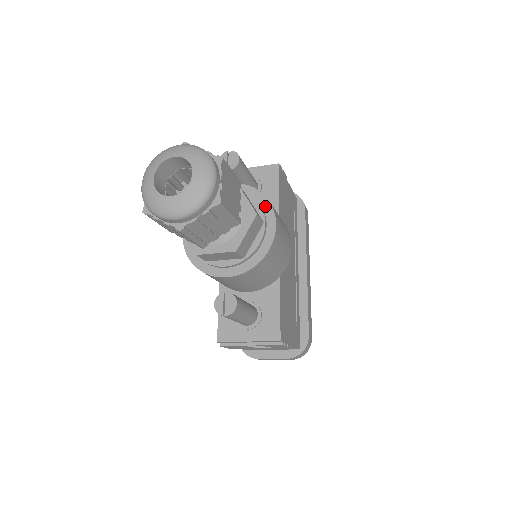
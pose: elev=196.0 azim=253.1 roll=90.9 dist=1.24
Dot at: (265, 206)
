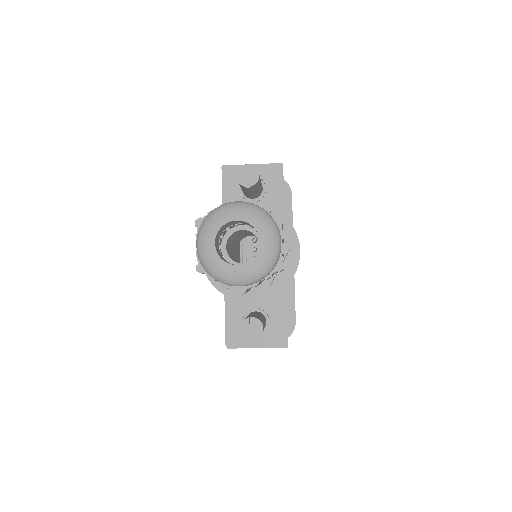
Dot at: (288, 230)
